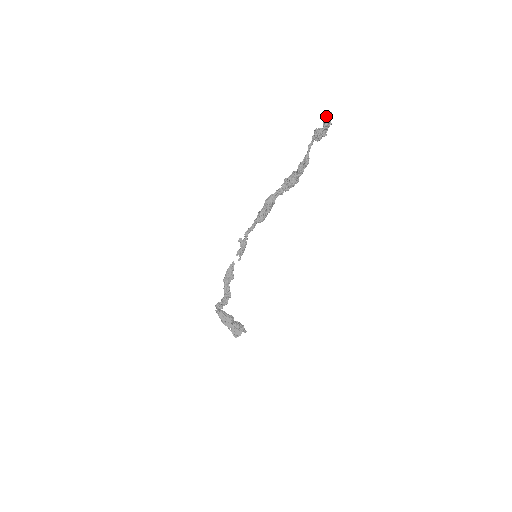
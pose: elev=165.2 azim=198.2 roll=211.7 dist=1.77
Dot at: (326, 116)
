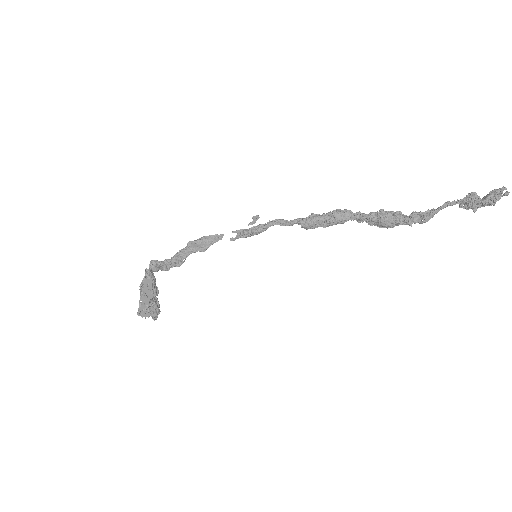
Dot at: (502, 191)
